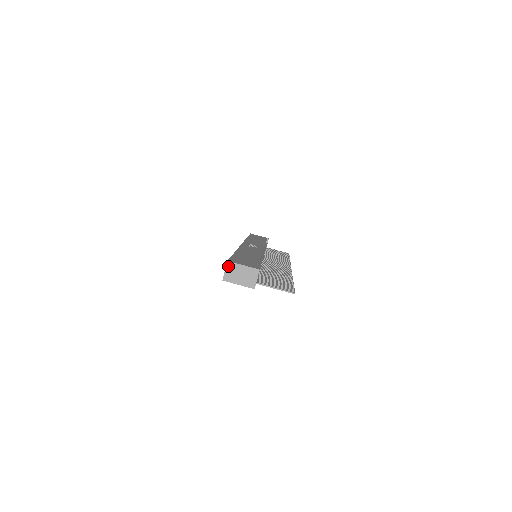
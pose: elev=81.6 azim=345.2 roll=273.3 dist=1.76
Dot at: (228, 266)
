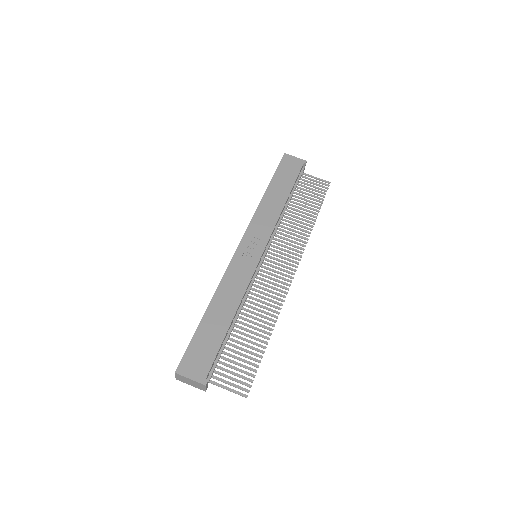
Dot at: (177, 375)
